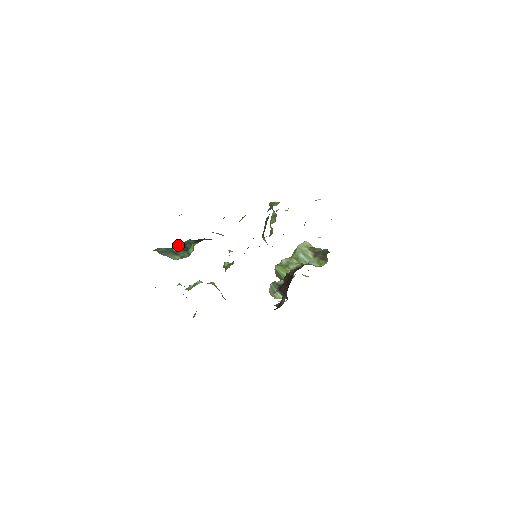
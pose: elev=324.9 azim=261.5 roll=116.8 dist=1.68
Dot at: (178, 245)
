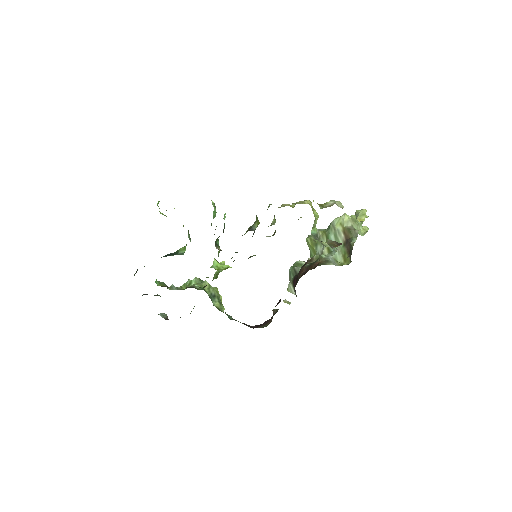
Dot at: occluded
